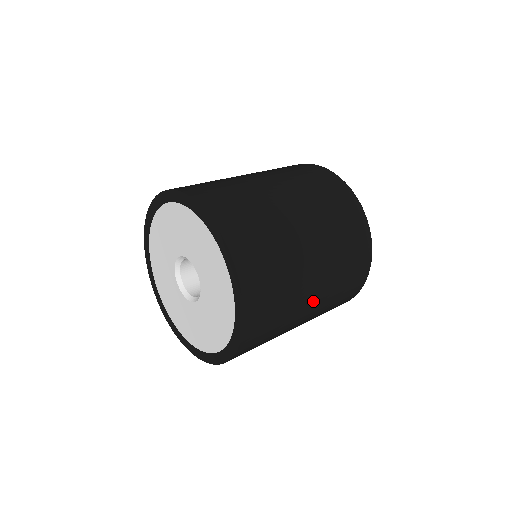
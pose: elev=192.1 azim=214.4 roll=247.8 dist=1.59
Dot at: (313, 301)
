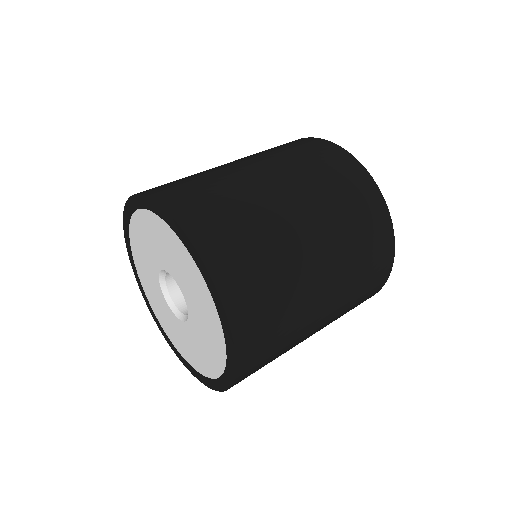
Dot at: (319, 257)
